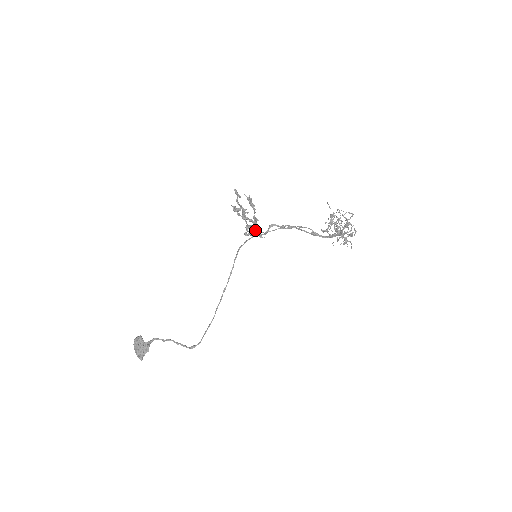
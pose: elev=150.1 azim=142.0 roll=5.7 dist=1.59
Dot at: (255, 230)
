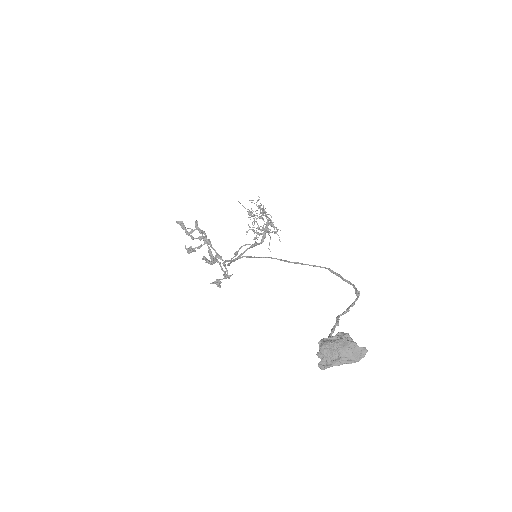
Dot at: (221, 266)
